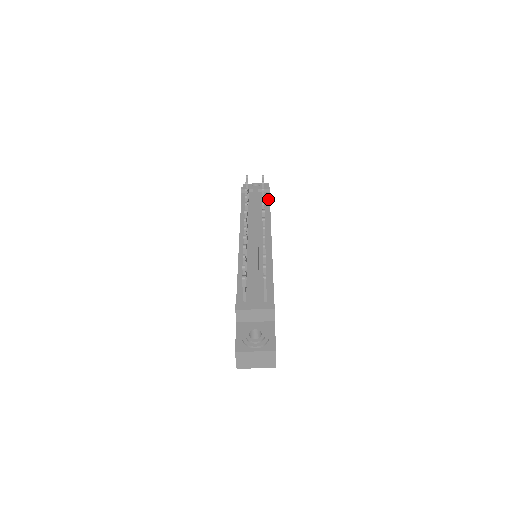
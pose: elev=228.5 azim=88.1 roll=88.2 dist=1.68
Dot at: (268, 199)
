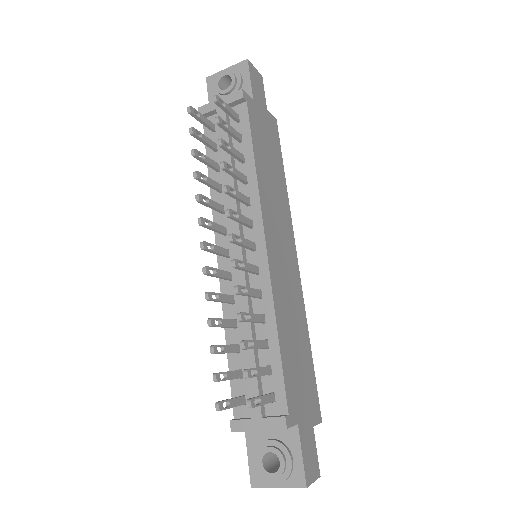
Dot at: (246, 125)
